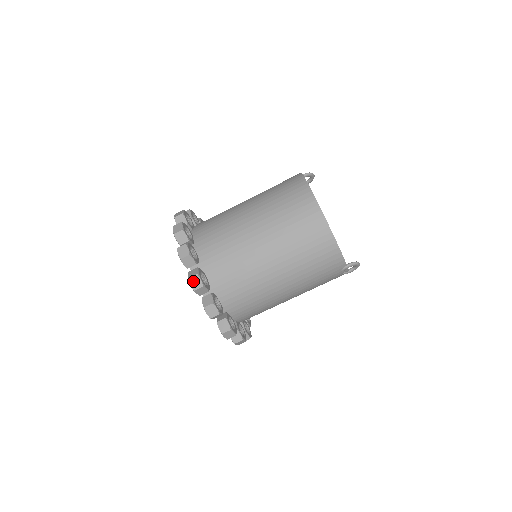
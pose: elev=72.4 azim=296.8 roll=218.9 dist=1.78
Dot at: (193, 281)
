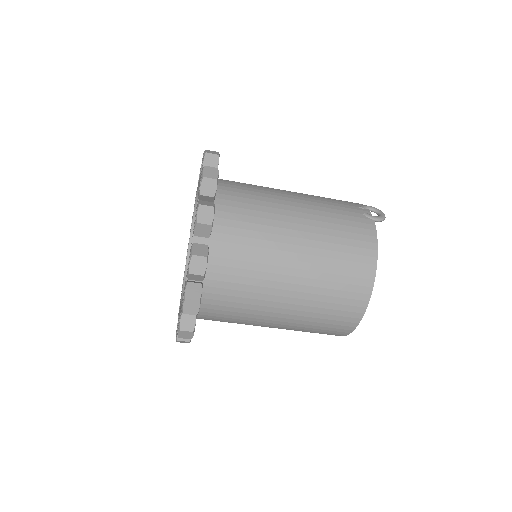
Dot at: (184, 334)
